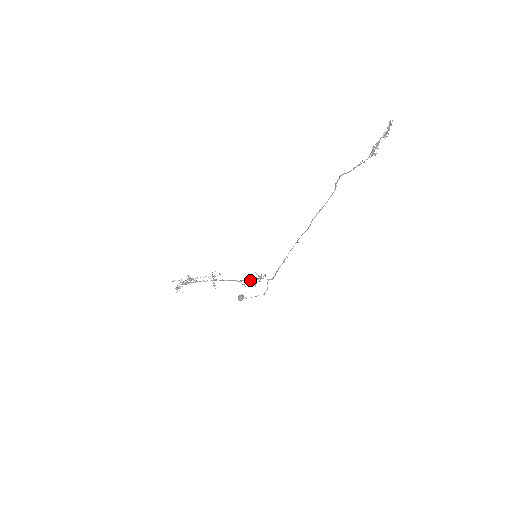
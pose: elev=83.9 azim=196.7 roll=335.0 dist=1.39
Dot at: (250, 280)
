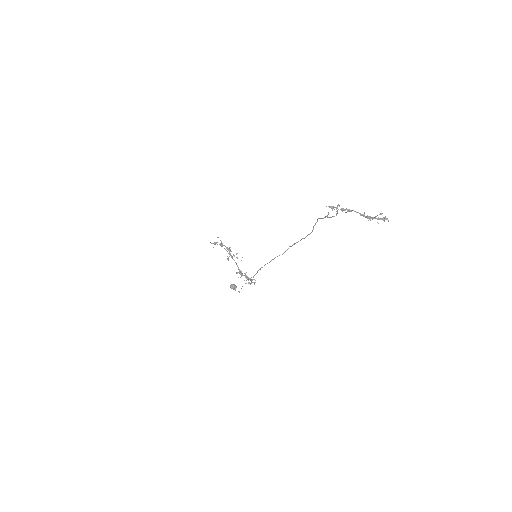
Dot at: occluded
